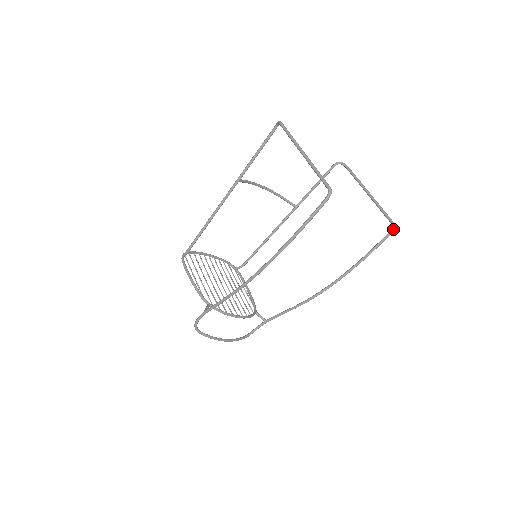
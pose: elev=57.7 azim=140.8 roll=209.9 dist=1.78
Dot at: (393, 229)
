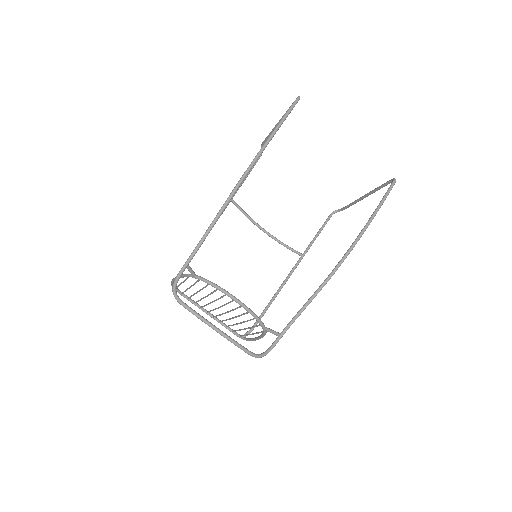
Dot at: (394, 179)
